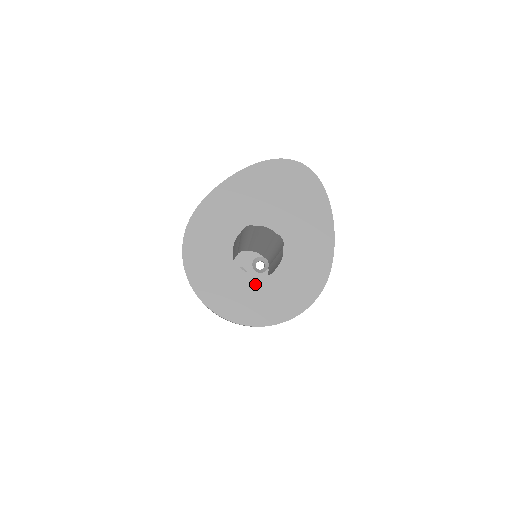
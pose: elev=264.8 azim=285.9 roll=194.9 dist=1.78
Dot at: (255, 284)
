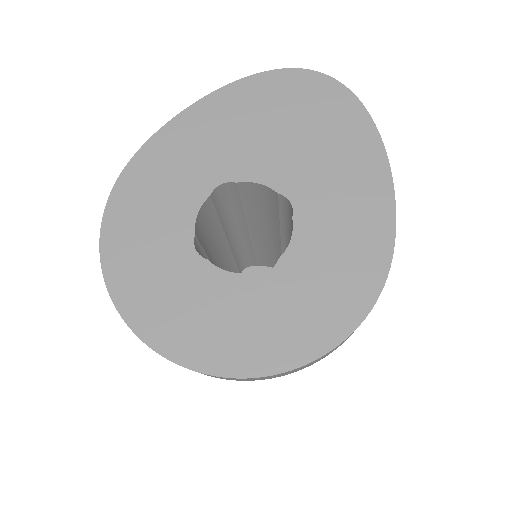
Dot at: (238, 290)
